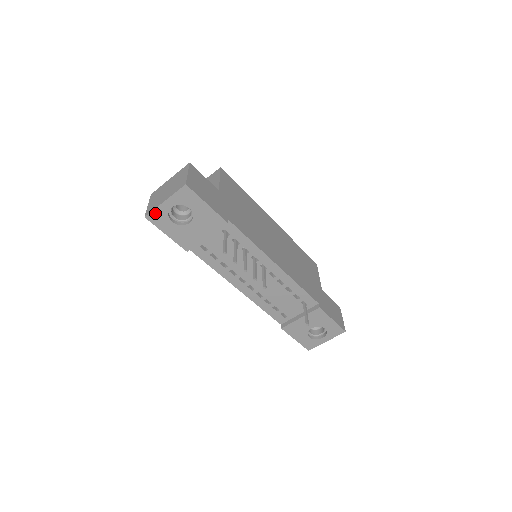
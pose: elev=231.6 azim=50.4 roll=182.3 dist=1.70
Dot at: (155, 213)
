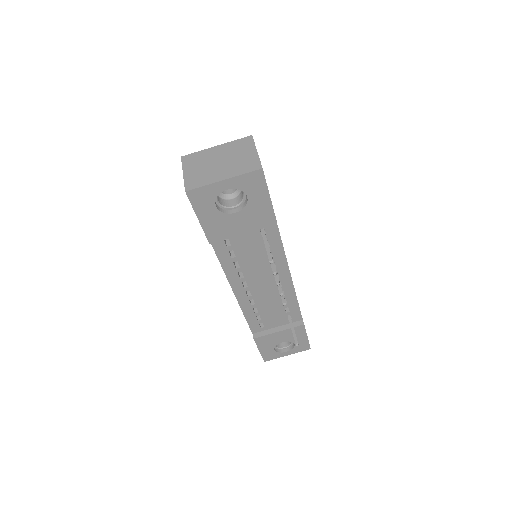
Dot at: (202, 190)
